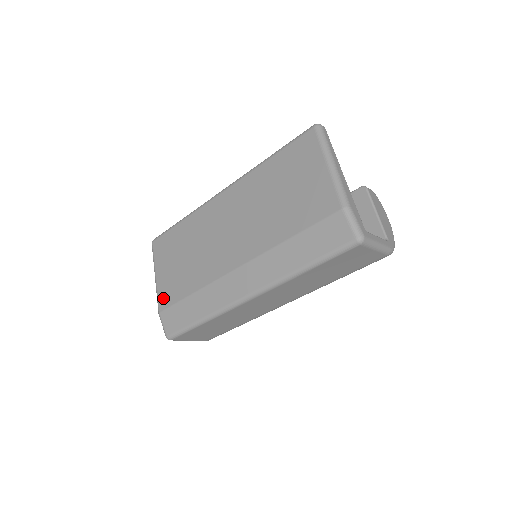
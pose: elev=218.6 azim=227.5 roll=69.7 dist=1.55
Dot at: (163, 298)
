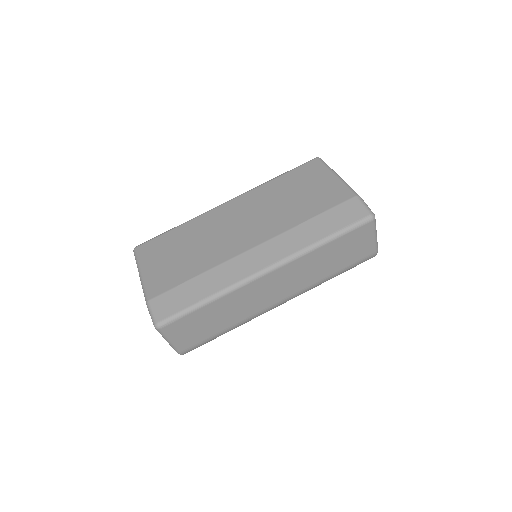
Dot at: (155, 287)
